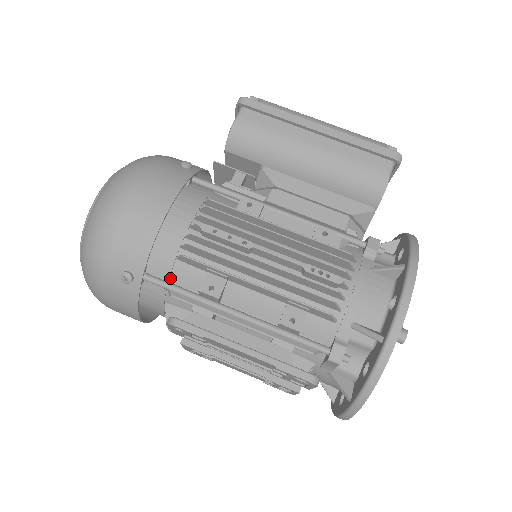
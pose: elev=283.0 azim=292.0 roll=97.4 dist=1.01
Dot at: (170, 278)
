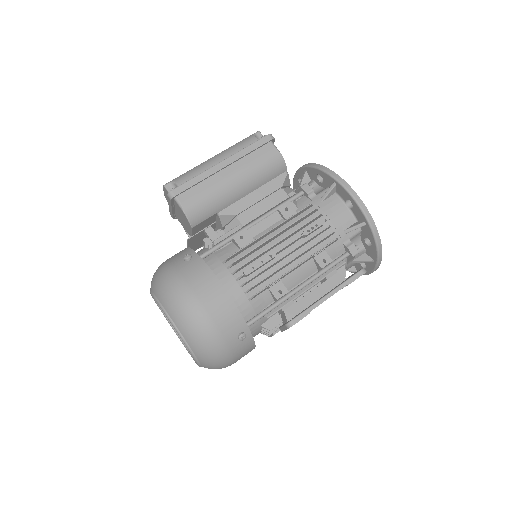
Dot at: (255, 312)
